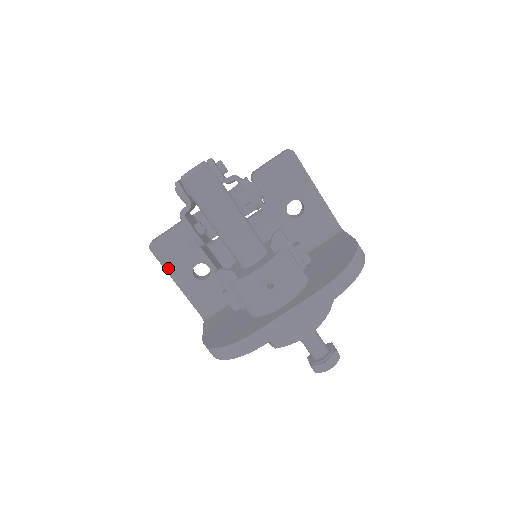
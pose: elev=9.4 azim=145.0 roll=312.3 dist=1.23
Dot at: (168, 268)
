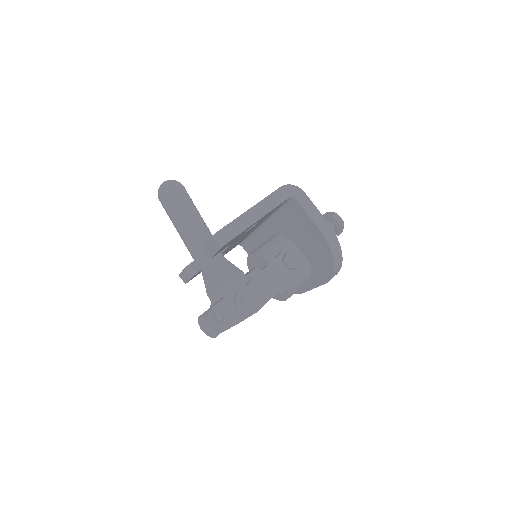
Dot at: occluded
